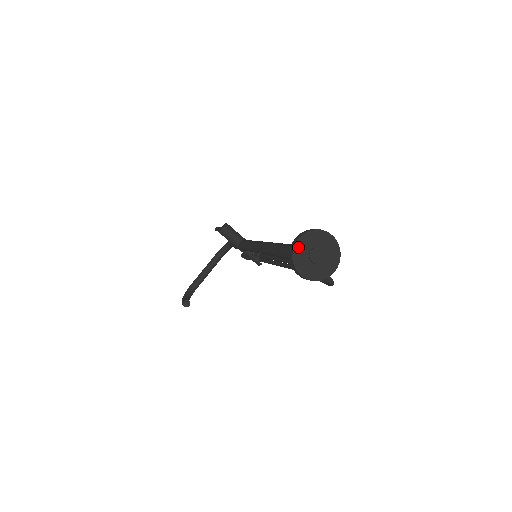
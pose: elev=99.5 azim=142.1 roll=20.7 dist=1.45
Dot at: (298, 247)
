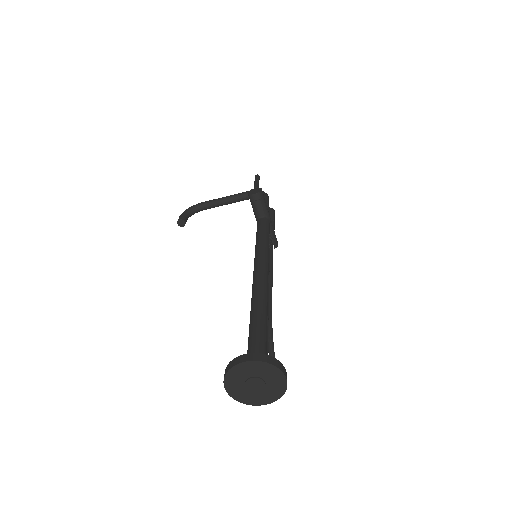
Dot at: (240, 367)
